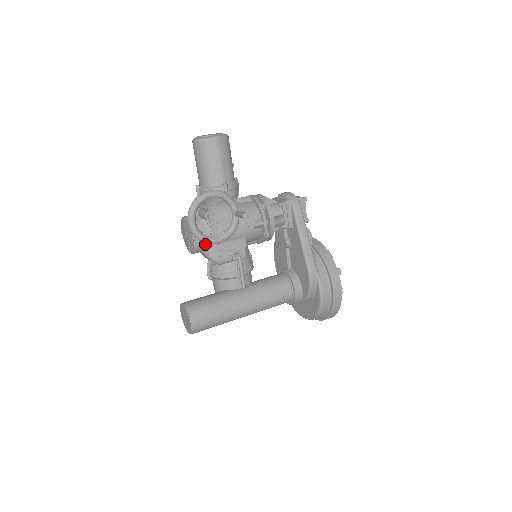
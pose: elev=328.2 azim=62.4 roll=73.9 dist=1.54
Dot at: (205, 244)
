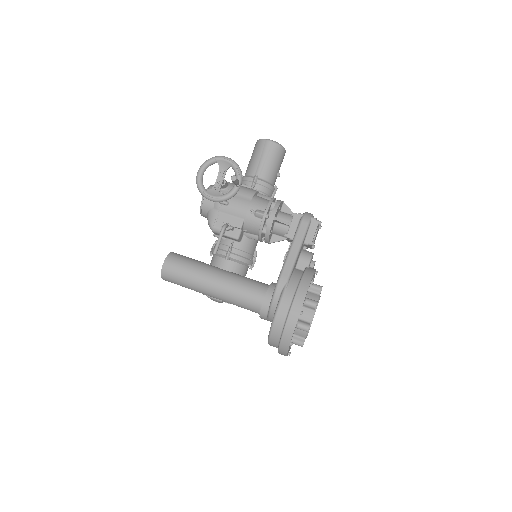
Dot at: (210, 207)
